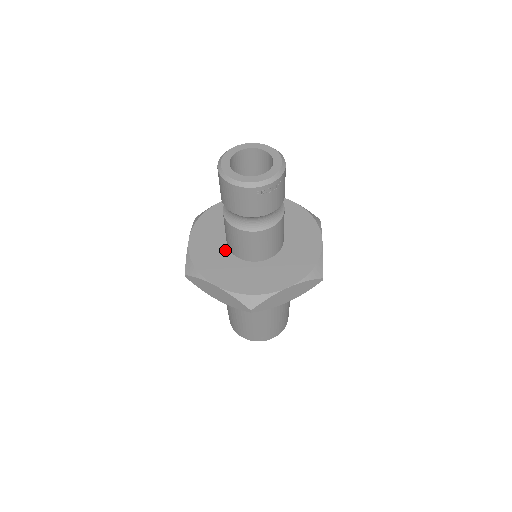
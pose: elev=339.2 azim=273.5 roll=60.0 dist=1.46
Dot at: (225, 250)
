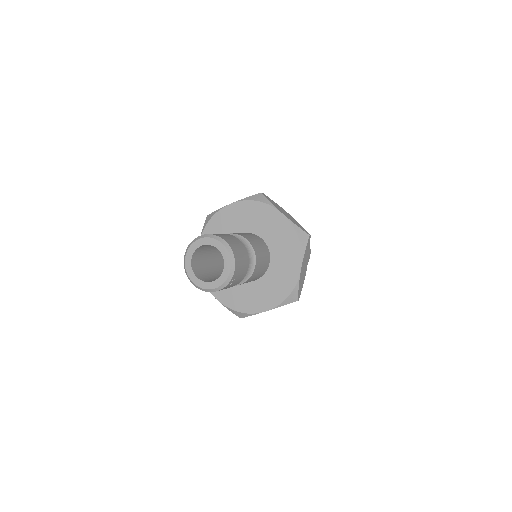
Dot at: occluded
